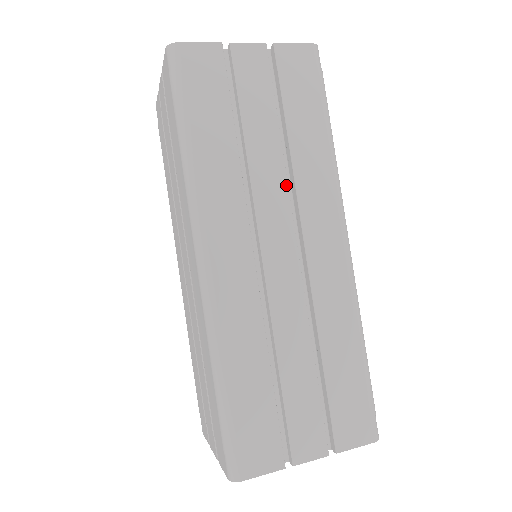
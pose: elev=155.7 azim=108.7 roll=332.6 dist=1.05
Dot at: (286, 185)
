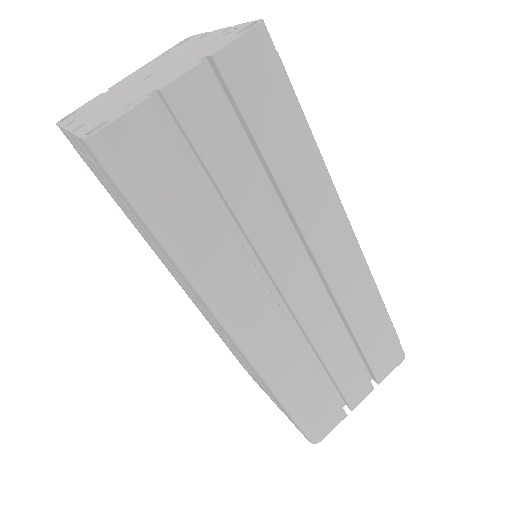
Dot at: (284, 220)
